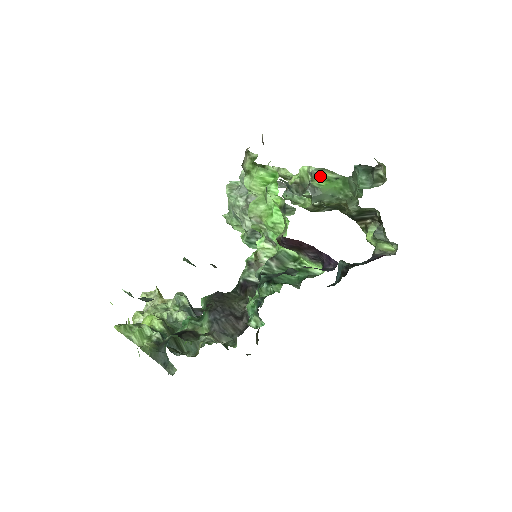
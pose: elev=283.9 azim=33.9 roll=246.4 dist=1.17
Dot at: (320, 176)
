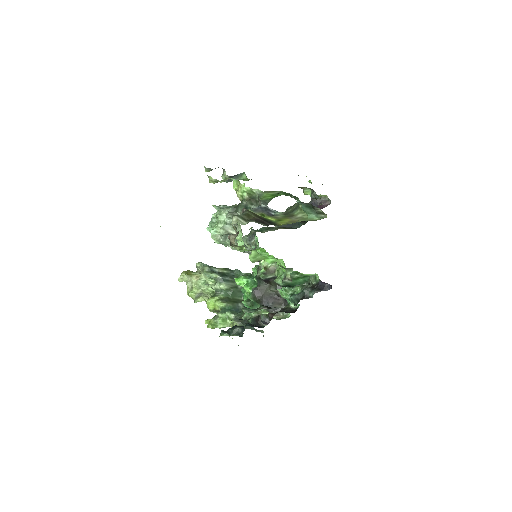
Dot at: (266, 196)
